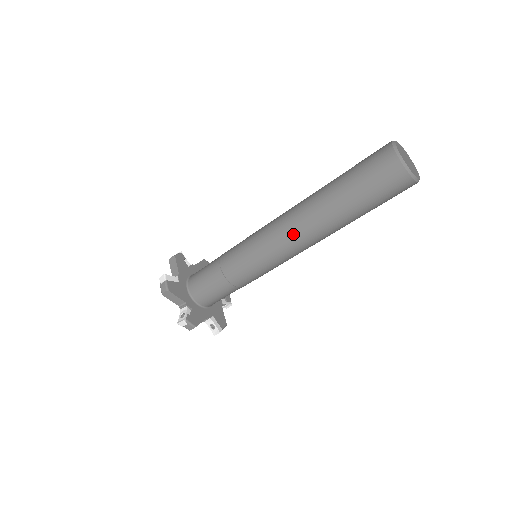
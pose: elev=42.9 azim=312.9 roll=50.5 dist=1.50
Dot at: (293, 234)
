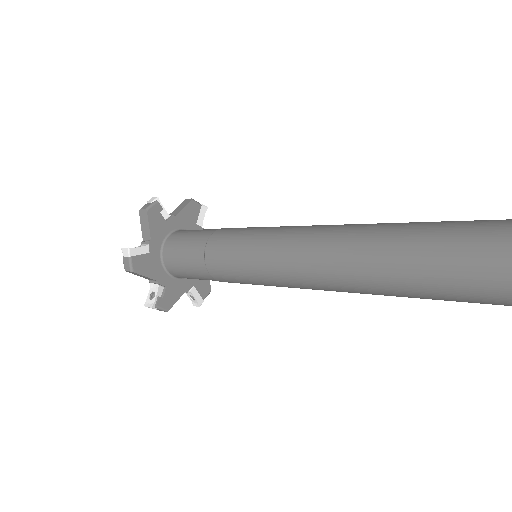
Dot at: (310, 280)
